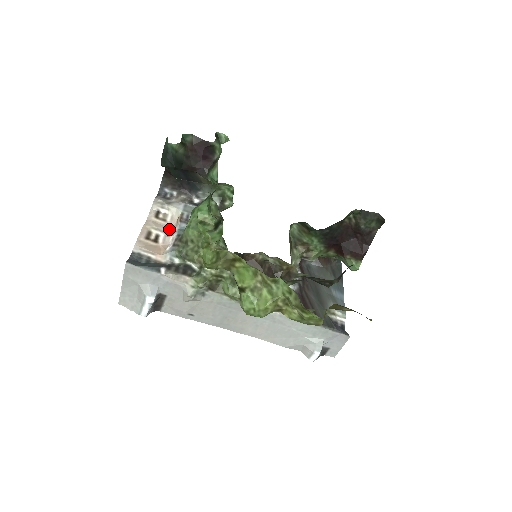
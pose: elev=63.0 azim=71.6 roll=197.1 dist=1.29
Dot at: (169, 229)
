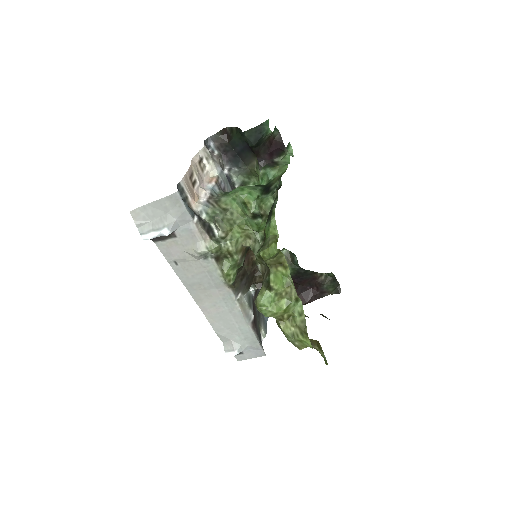
Dot at: (202, 181)
